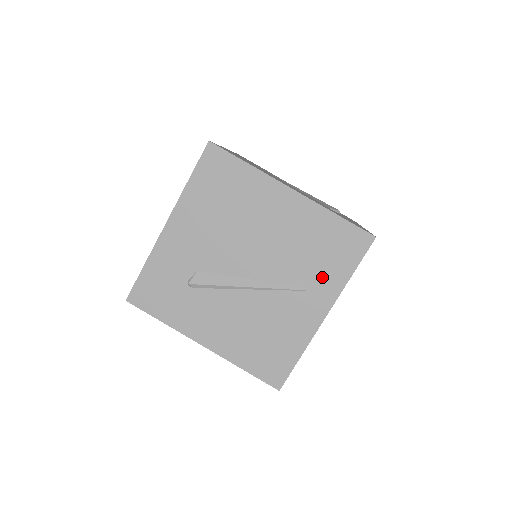
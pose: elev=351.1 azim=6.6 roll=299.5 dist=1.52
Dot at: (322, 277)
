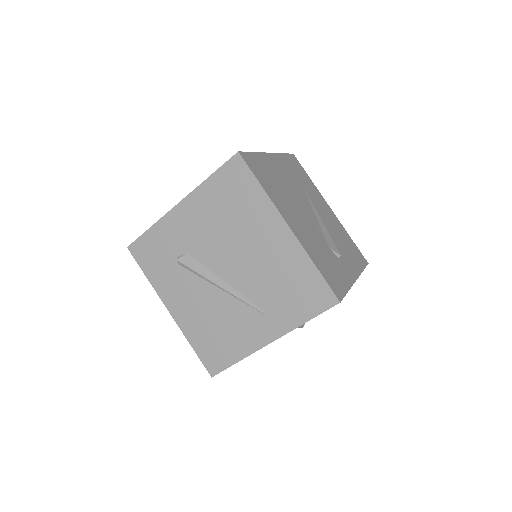
Dot at: (282, 310)
